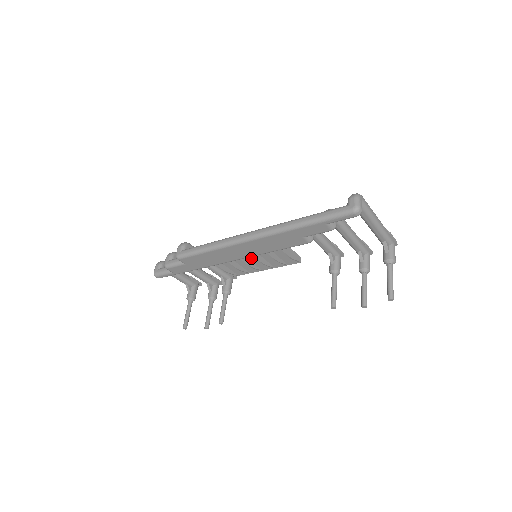
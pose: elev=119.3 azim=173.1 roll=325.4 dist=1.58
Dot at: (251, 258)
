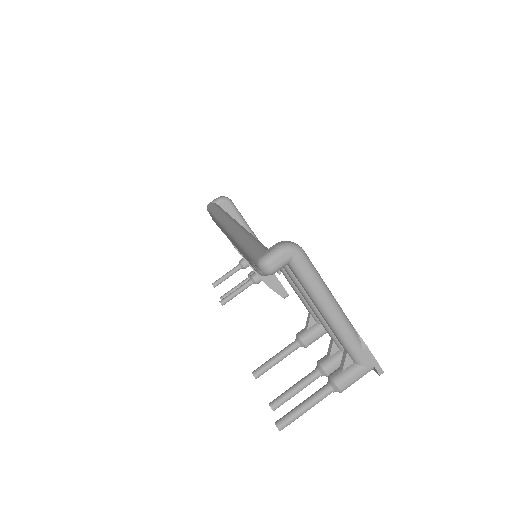
Dot at: occluded
